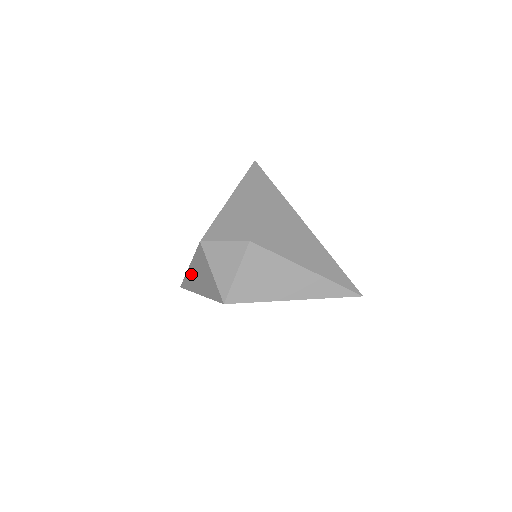
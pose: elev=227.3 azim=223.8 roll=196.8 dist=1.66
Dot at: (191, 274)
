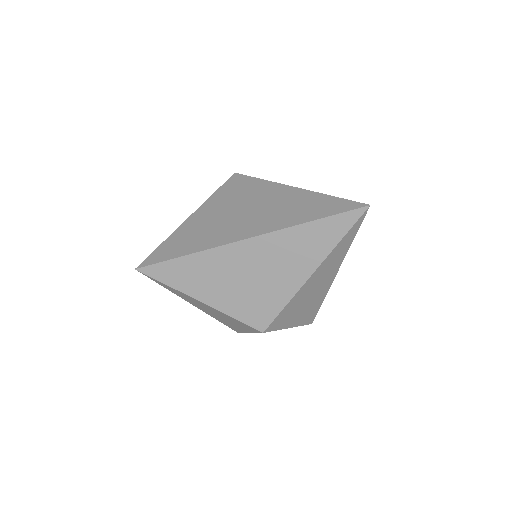
Dot at: occluded
